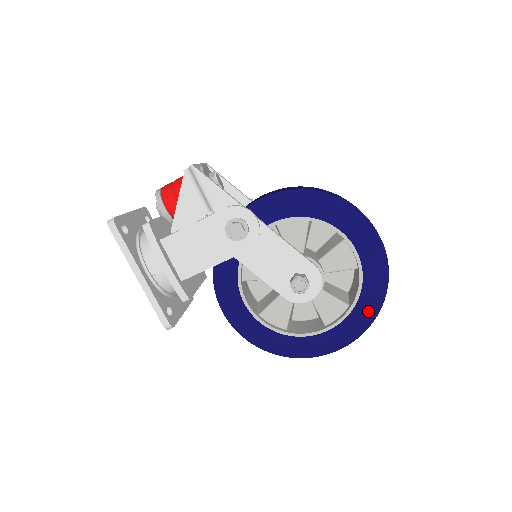
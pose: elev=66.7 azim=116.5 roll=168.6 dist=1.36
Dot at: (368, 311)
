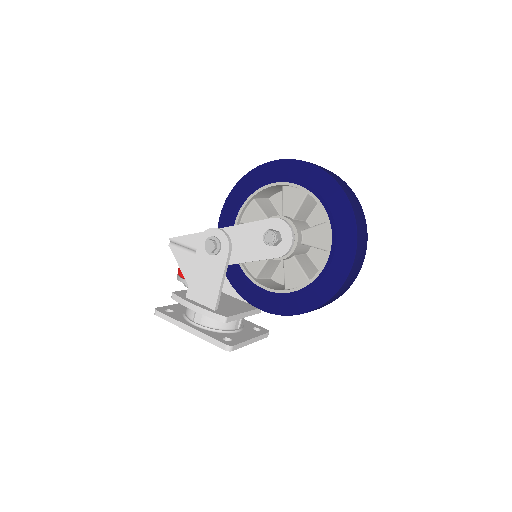
Dot at: (341, 210)
